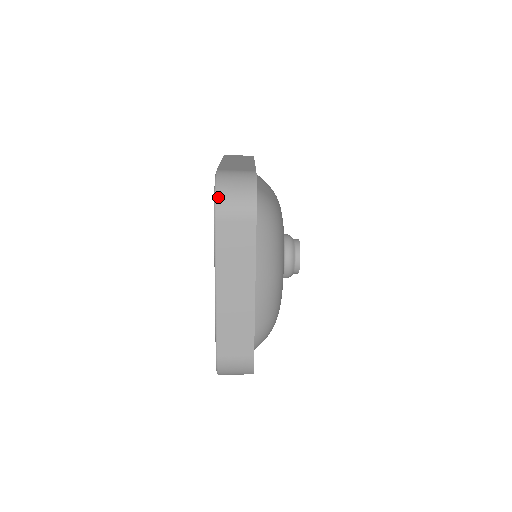
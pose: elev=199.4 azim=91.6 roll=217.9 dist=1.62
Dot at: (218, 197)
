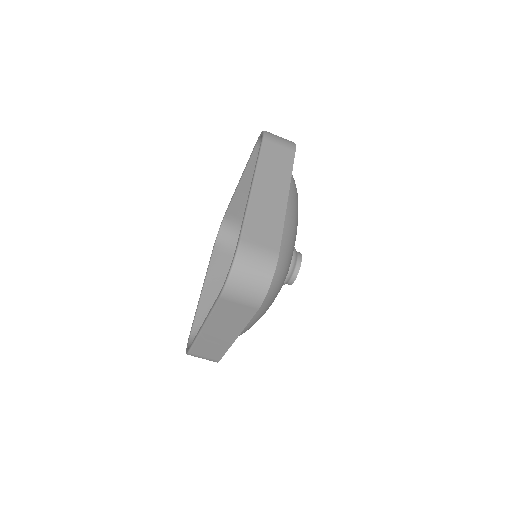
Dot at: occluded
